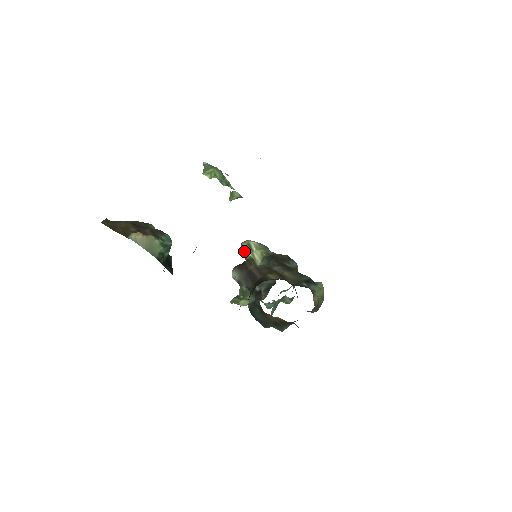
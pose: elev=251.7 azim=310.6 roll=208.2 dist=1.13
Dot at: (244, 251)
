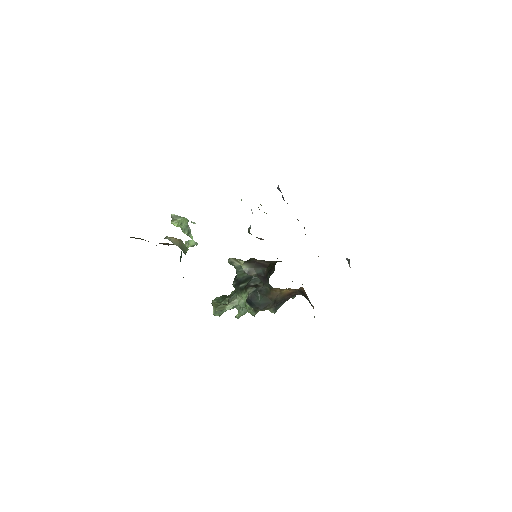
Dot at: (233, 263)
